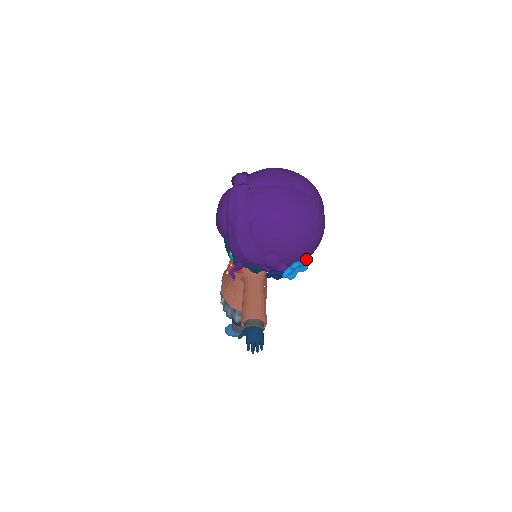
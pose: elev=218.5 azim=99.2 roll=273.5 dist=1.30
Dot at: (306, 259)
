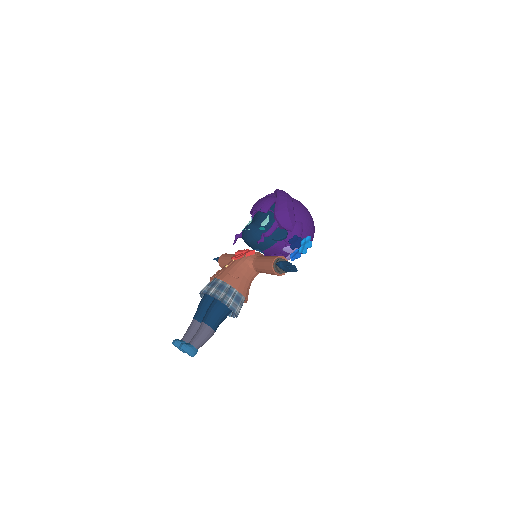
Dot at: (311, 241)
